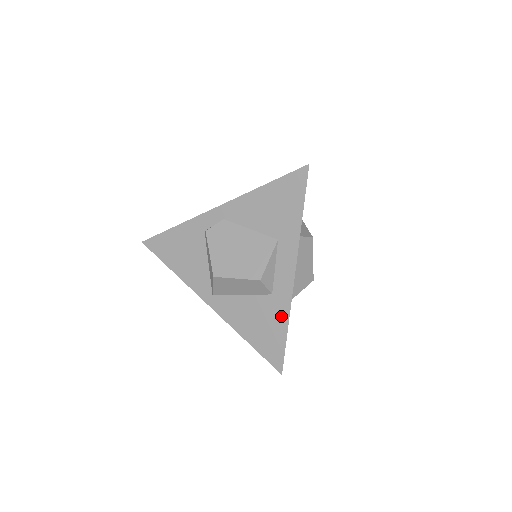
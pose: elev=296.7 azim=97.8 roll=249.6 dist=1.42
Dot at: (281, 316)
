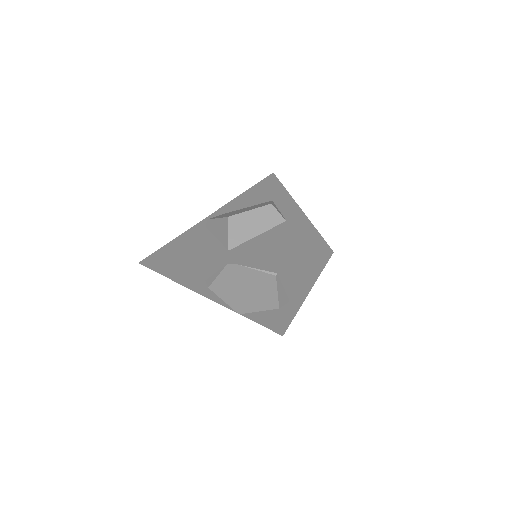
Dot at: (303, 225)
